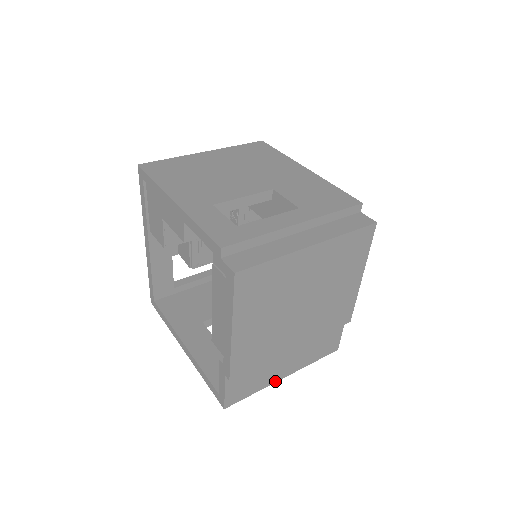
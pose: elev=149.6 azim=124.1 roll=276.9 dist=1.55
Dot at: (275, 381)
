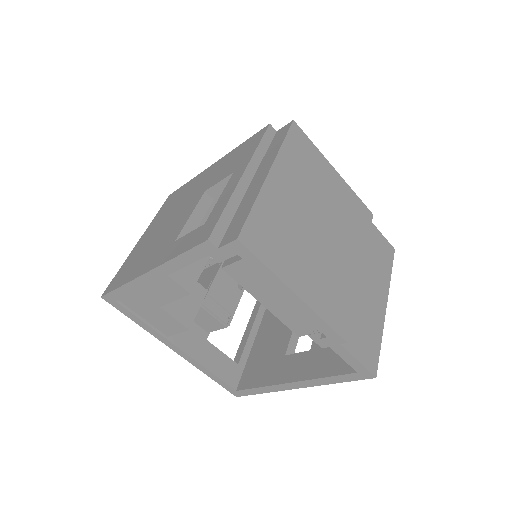
Dot at: (383, 317)
